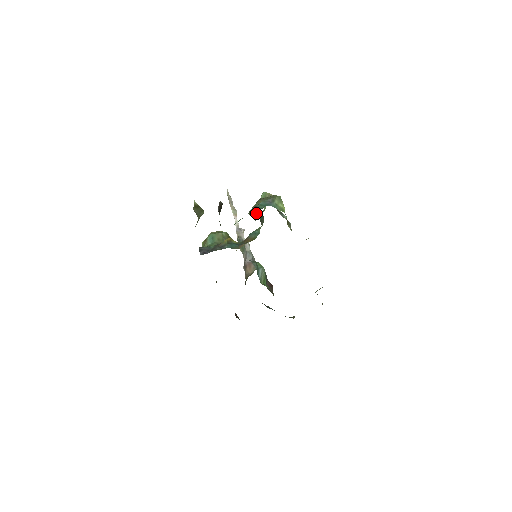
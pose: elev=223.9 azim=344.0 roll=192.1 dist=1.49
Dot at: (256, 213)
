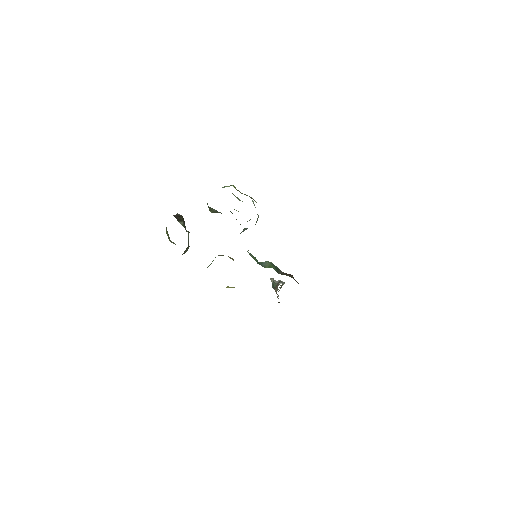
Dot at: occluded
